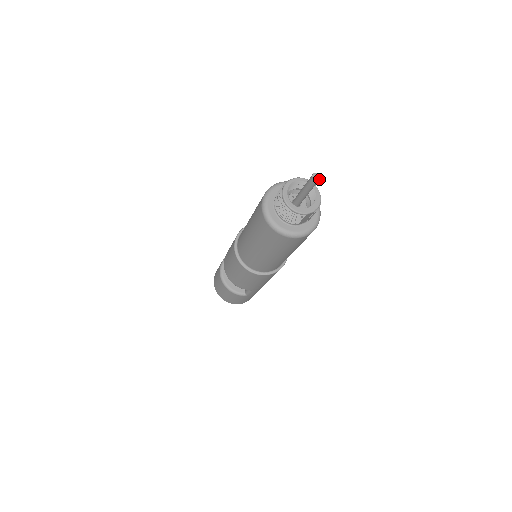
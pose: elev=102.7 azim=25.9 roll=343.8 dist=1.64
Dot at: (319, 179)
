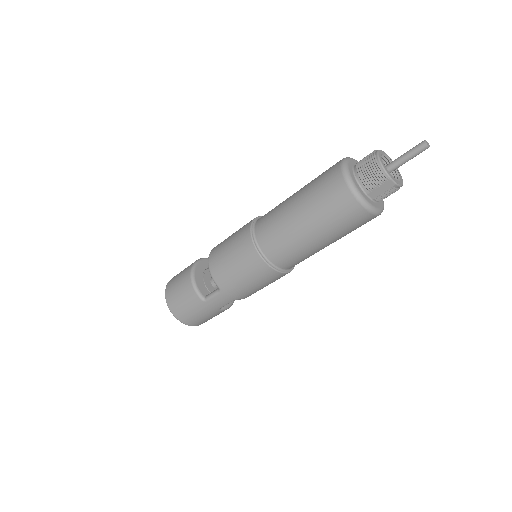
Dot at: (429, 146)
